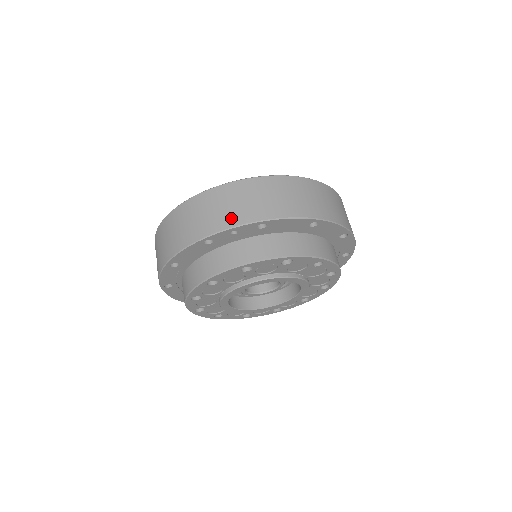
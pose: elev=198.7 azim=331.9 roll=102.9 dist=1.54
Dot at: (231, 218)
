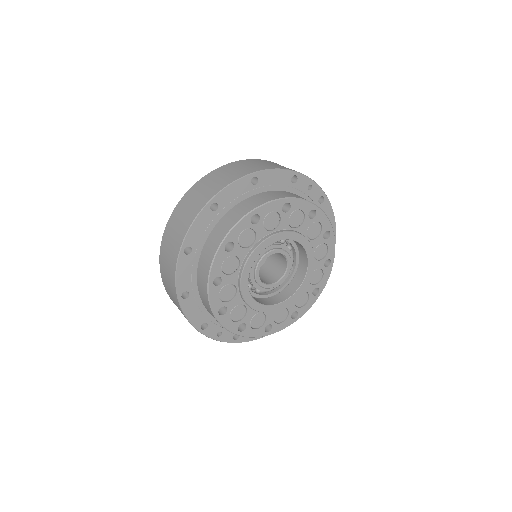
Dot at: occluded
